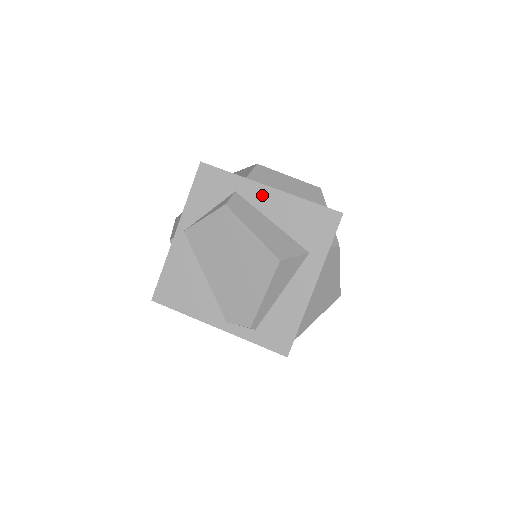
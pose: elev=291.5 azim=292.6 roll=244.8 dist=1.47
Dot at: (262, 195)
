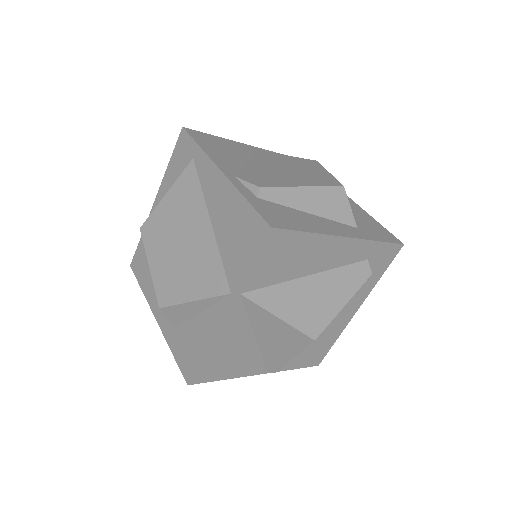
Dot at: occluded
